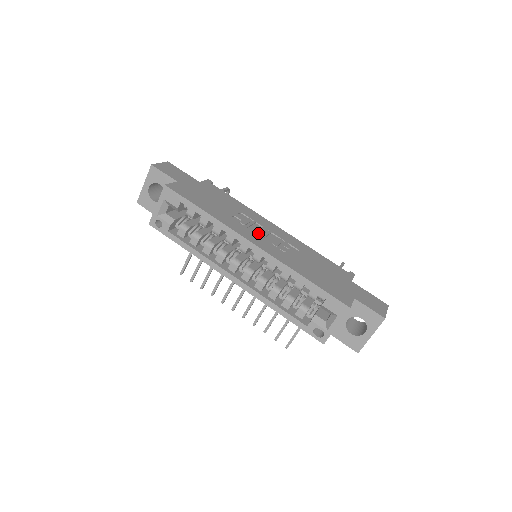
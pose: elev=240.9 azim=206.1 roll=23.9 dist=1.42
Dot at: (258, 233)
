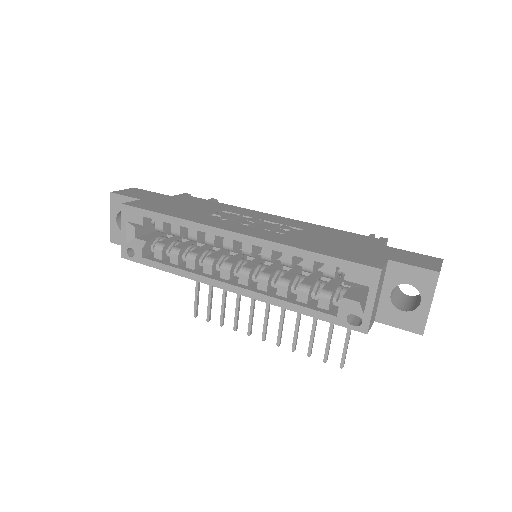
Dot at: (244, 223)
